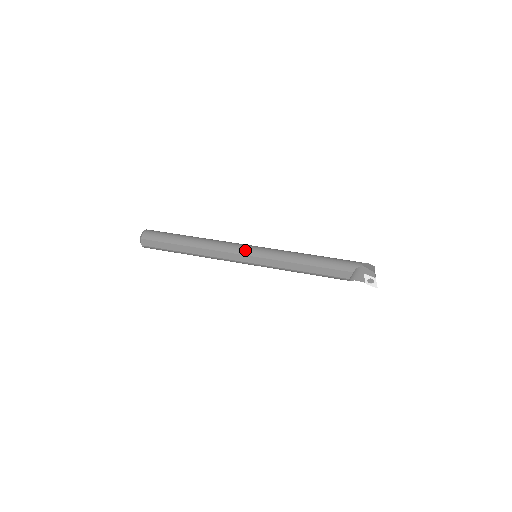
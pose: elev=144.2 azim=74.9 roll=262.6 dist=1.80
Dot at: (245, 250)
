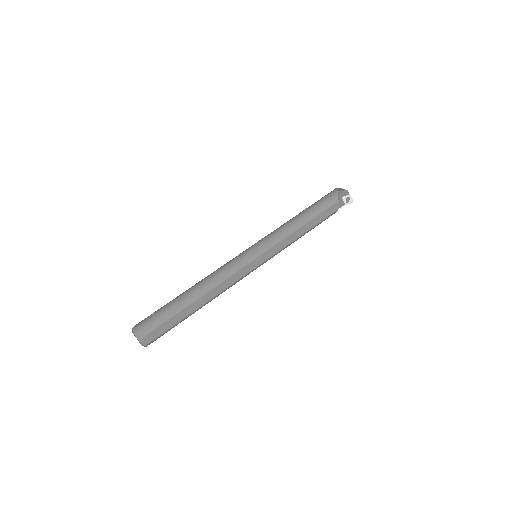
Dot at: (248, 257)
